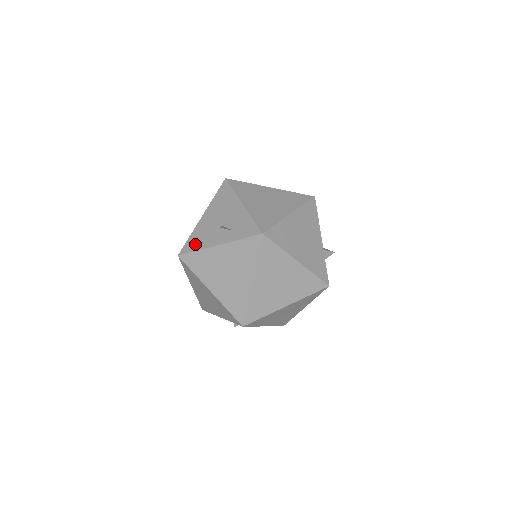
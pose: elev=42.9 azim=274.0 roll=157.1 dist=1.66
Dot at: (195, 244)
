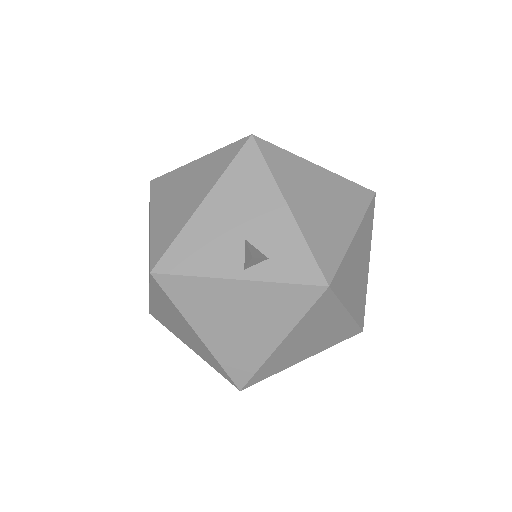
Dot at: (188, 261)
